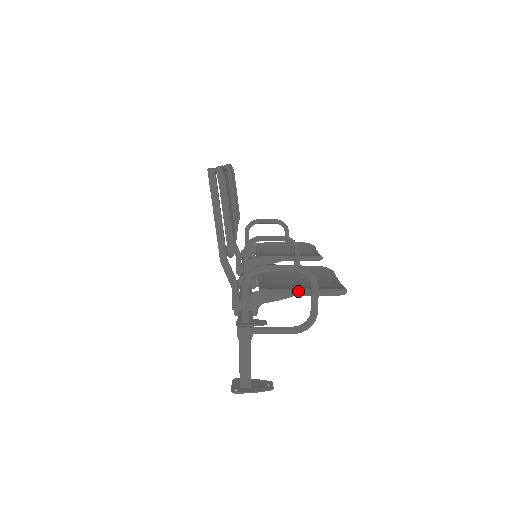
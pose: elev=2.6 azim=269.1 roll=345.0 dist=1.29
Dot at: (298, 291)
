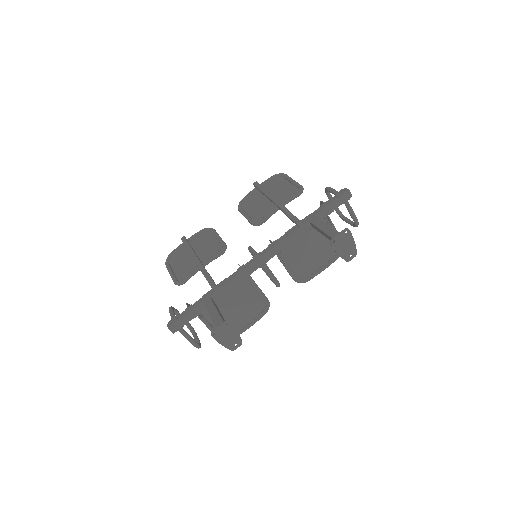
Dot at: (333, 226)
